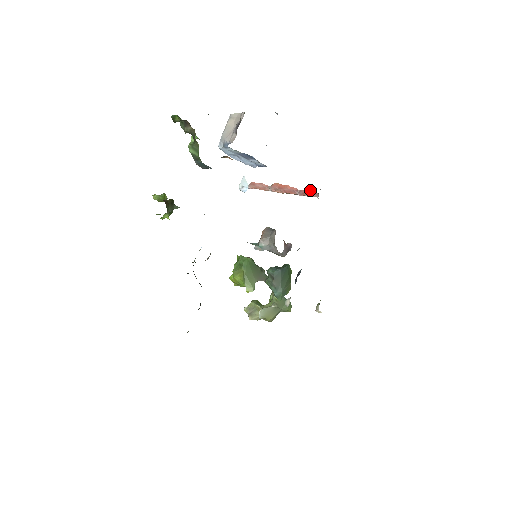
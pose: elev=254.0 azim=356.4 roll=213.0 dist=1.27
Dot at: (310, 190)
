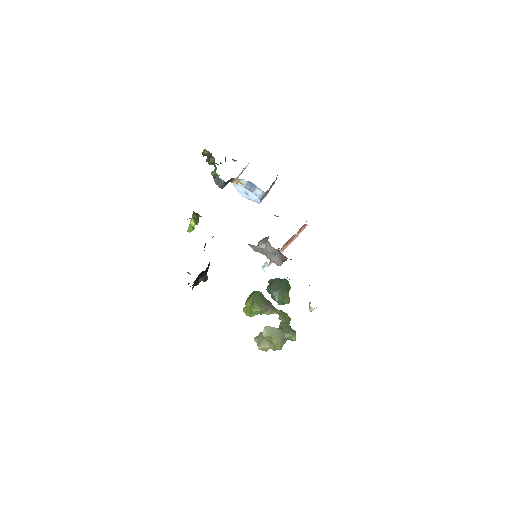
Dot at: (302, 226)
